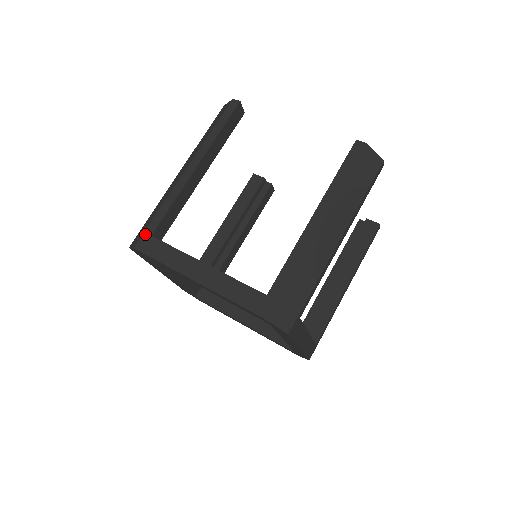
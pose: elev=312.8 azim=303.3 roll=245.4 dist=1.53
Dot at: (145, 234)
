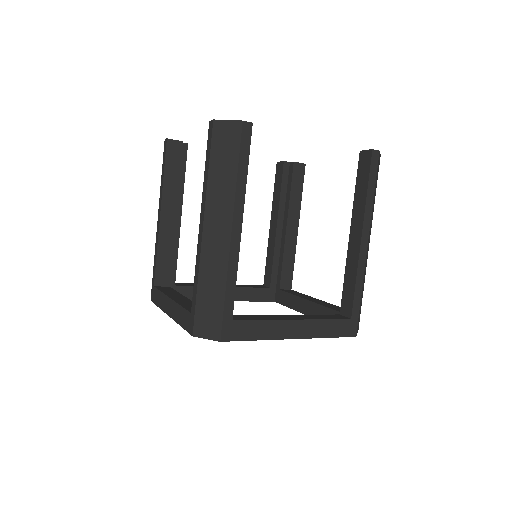
Dot at: (152, 286)
